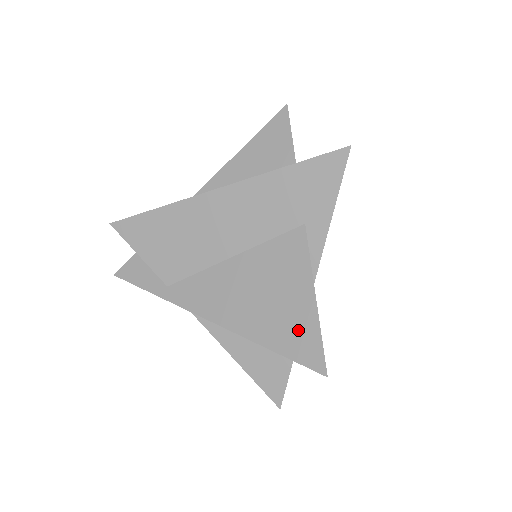
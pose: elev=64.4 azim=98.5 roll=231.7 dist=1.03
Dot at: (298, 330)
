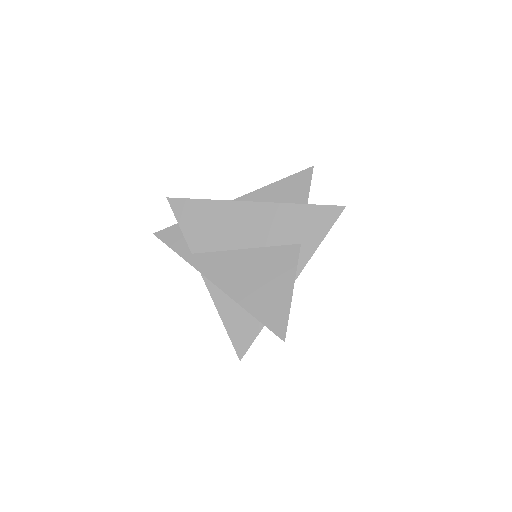
Dot at: (275, 308)
